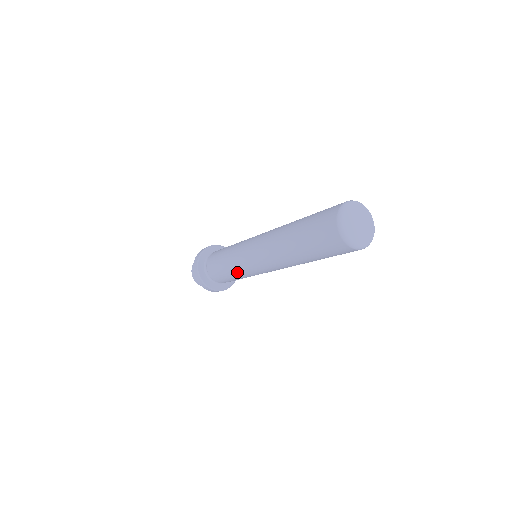
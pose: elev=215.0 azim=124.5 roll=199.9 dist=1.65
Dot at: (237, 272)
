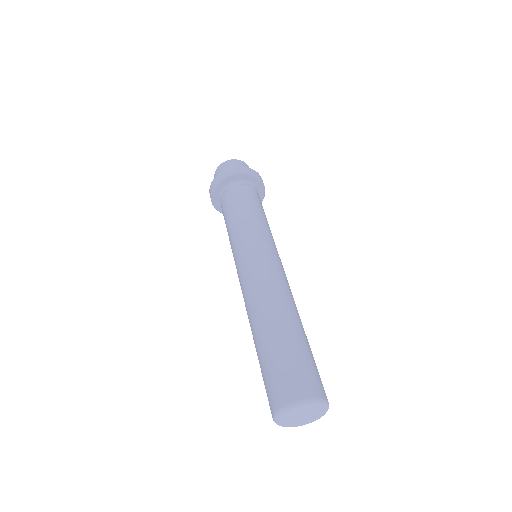
Dot at: occluded
